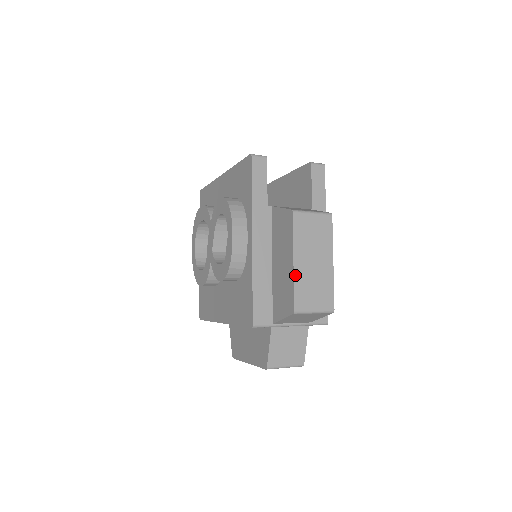
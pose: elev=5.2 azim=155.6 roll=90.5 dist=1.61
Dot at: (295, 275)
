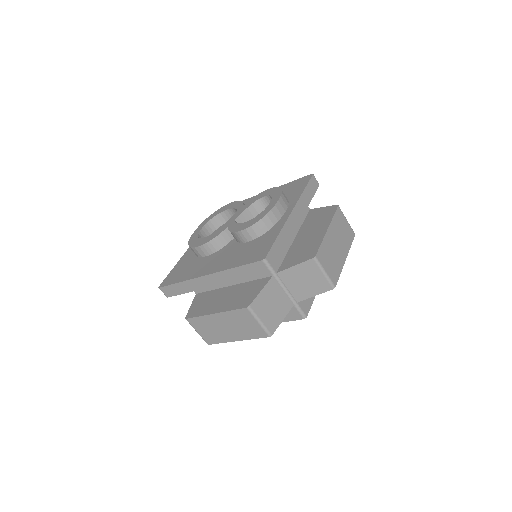
Dot at: (325, 237)
